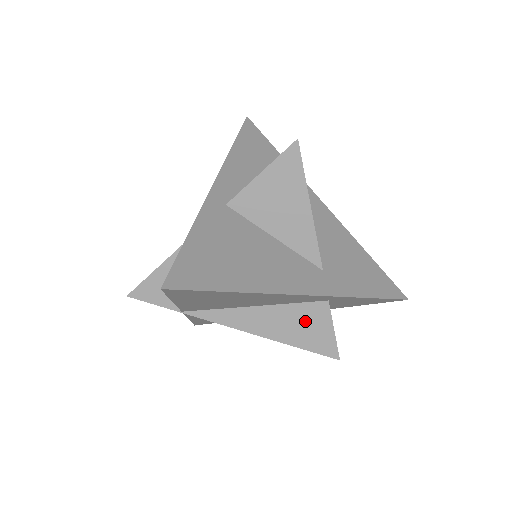
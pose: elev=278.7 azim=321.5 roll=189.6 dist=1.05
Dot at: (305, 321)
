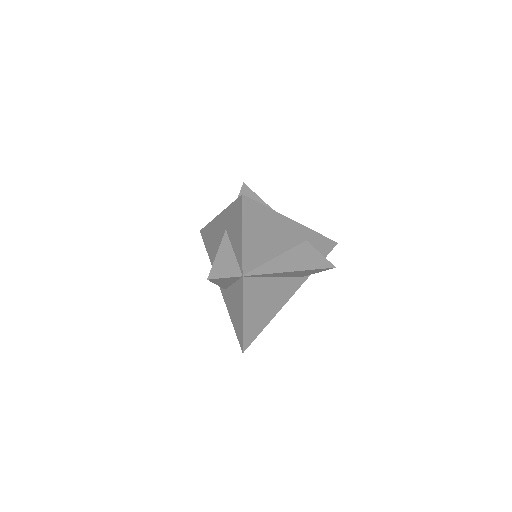
Dot at: (305, 254)
